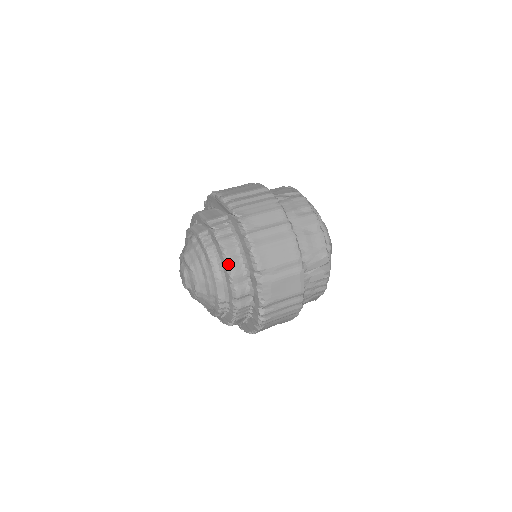
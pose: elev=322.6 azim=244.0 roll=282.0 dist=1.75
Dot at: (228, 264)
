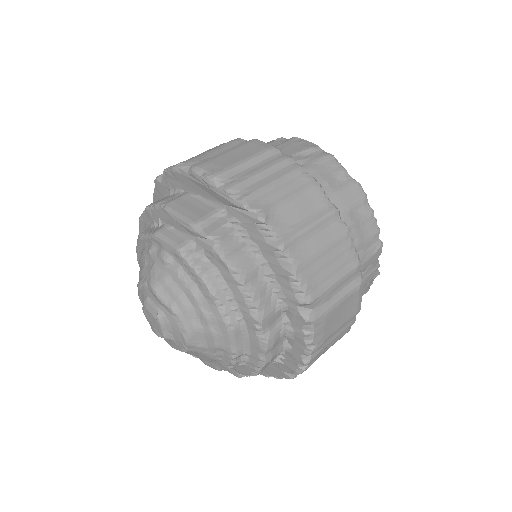
Dot at: (251, 300)
